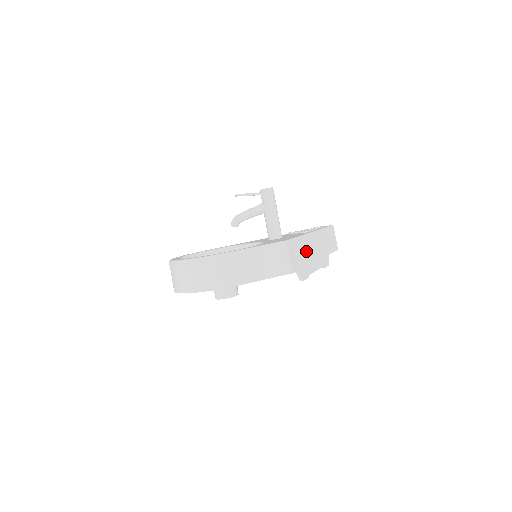
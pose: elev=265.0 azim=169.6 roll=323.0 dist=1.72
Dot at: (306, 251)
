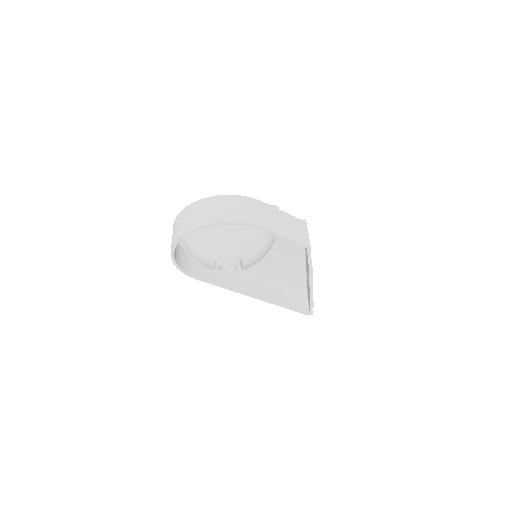
Dot at: occluded
